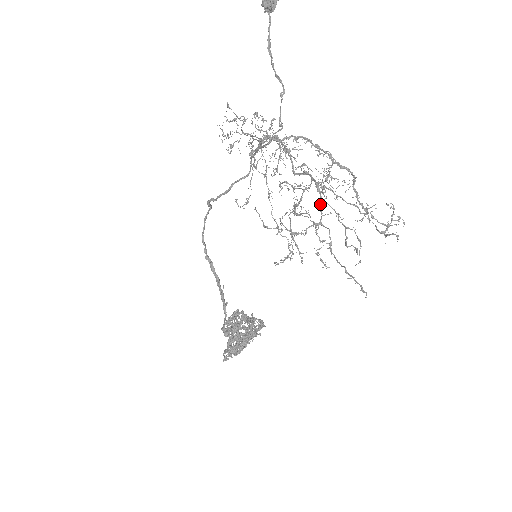
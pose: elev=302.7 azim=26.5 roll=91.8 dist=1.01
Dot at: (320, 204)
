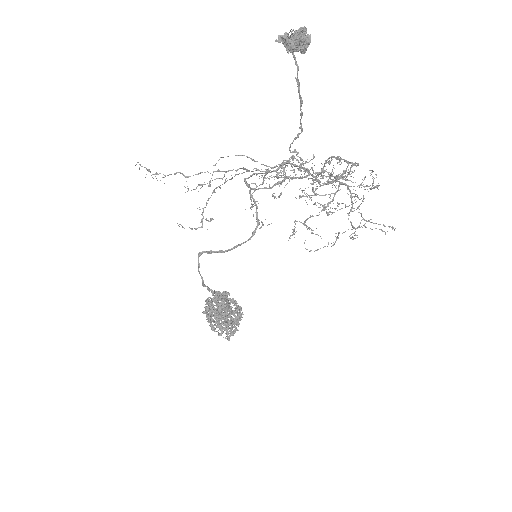
Dot at: (352, 197)
